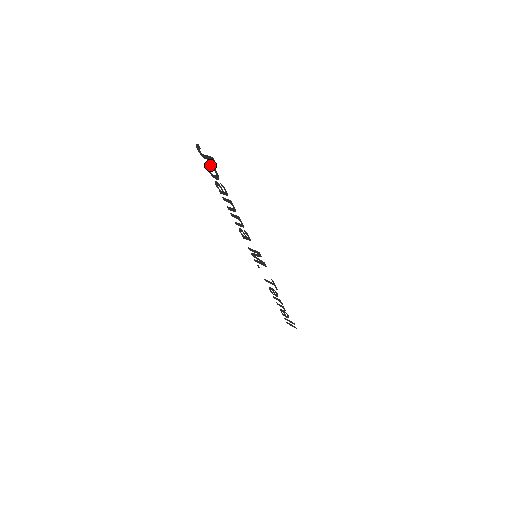
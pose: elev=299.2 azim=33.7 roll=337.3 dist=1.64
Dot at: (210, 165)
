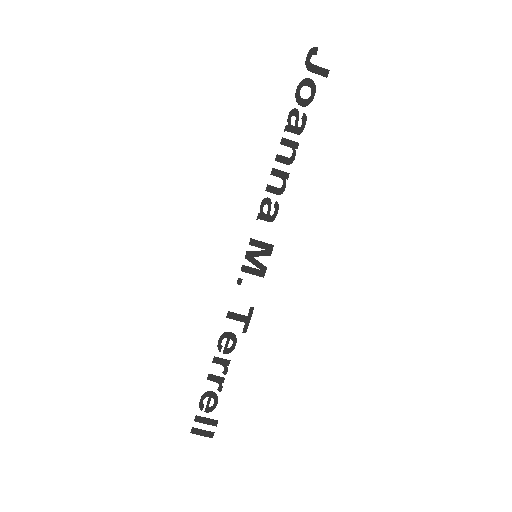
Dot at: (311, 82)
